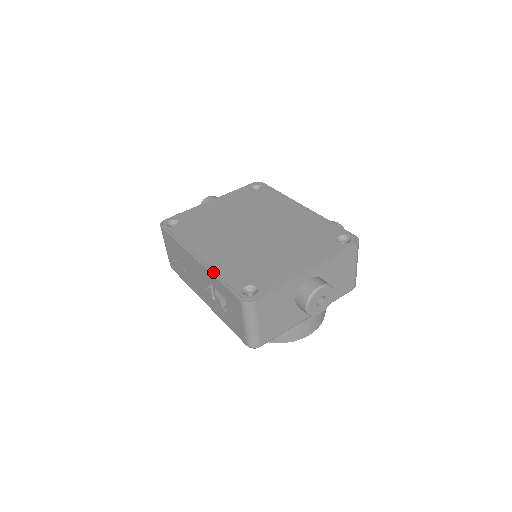
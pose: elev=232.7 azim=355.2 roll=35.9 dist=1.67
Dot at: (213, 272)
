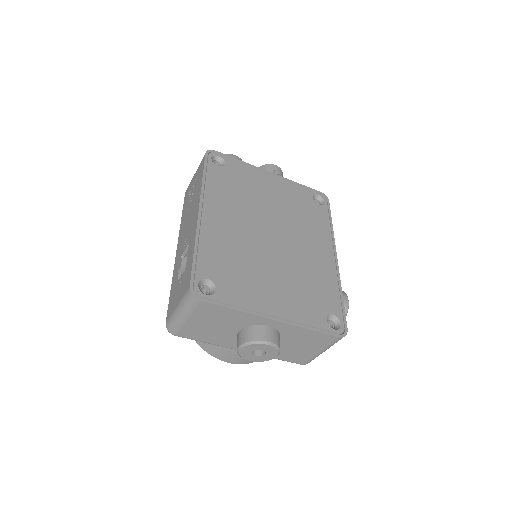
Dot at: (198, 238)
